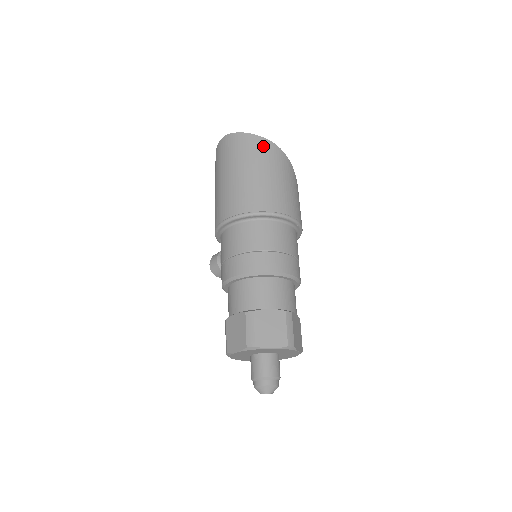
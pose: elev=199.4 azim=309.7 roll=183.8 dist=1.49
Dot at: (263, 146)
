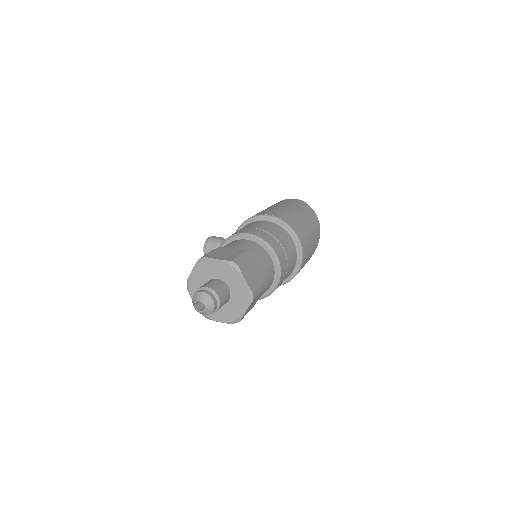
Dot at: (316, 221)
